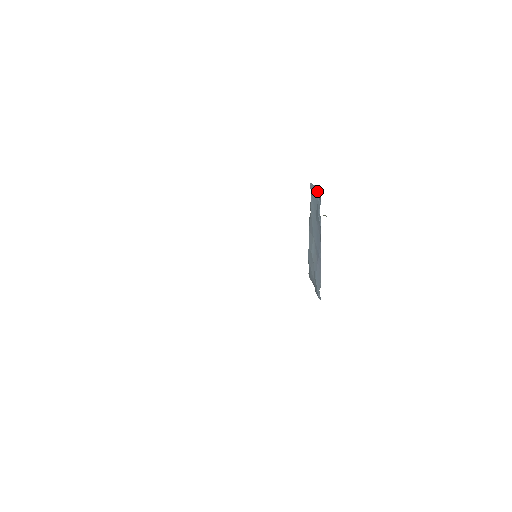
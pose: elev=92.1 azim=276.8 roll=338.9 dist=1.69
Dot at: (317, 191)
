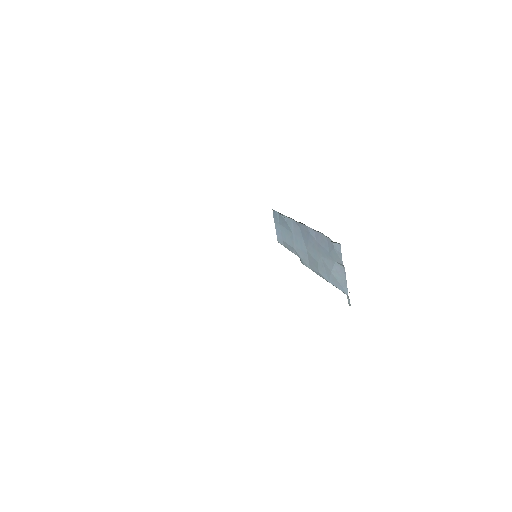
Dot at: (275, 220)
